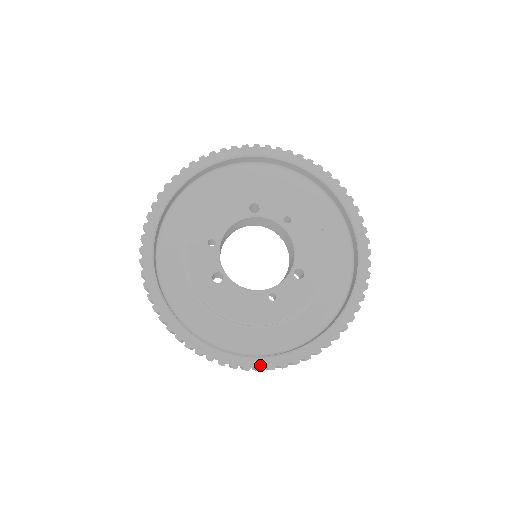
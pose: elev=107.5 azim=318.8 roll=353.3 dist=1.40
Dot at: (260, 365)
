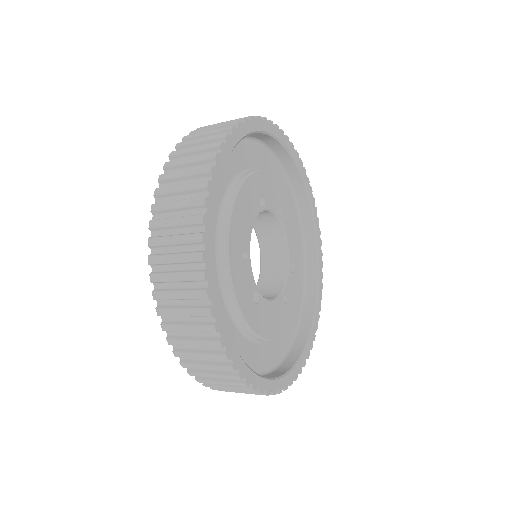
Dot at: (296, 374)
